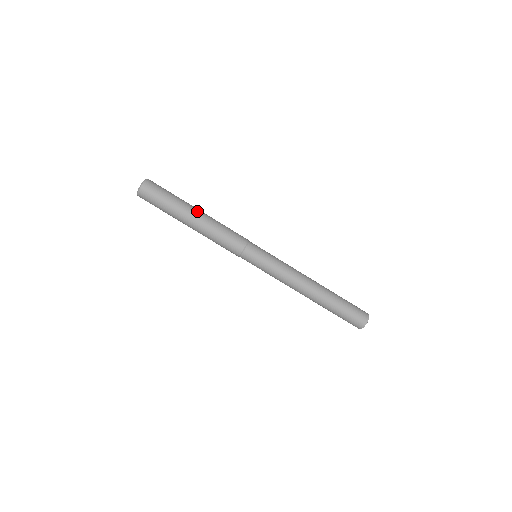
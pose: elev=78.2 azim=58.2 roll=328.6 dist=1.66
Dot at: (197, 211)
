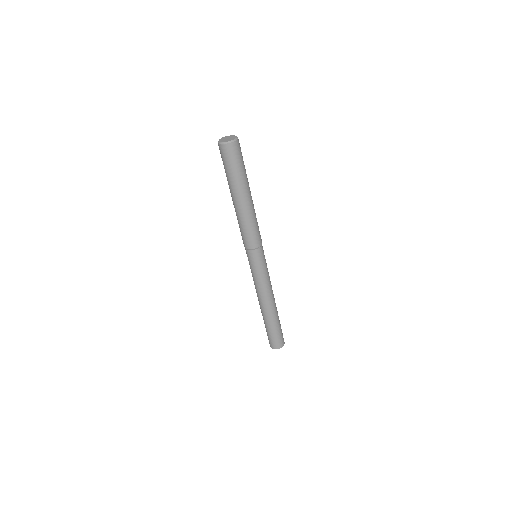
Dot at: (247, 198)
